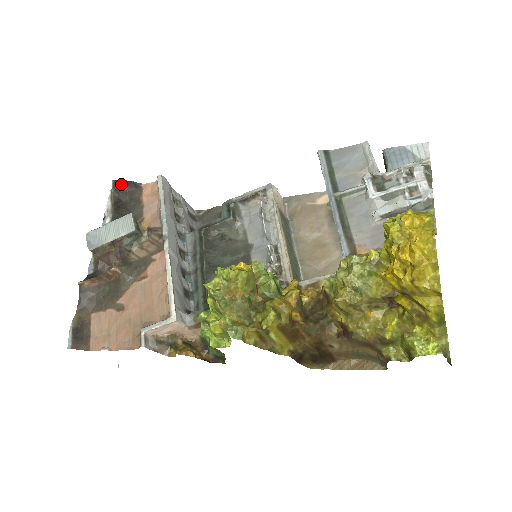
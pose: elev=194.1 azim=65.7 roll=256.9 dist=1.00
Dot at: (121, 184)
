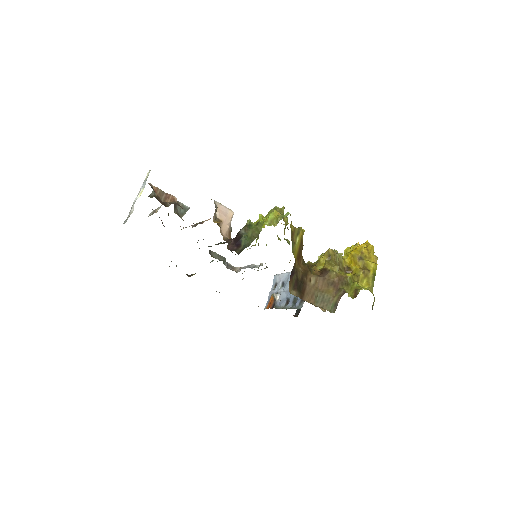
Dot at: occluded
